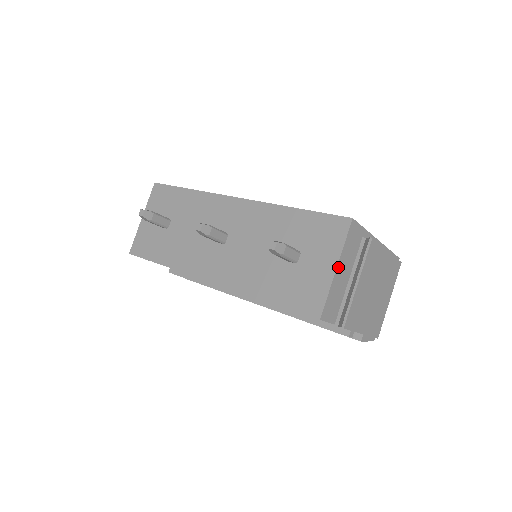
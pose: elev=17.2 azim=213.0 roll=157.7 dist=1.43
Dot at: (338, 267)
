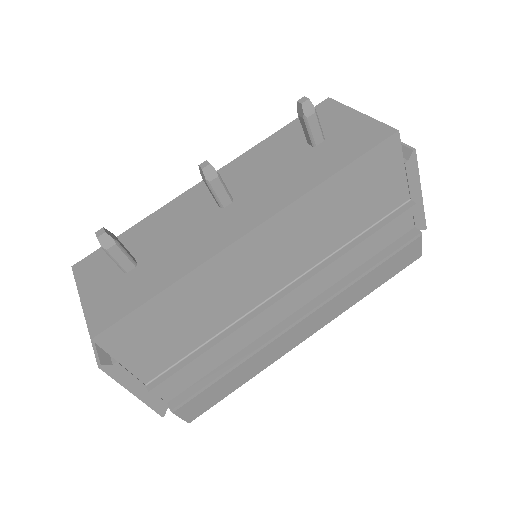
Dot at: (359, 115)
